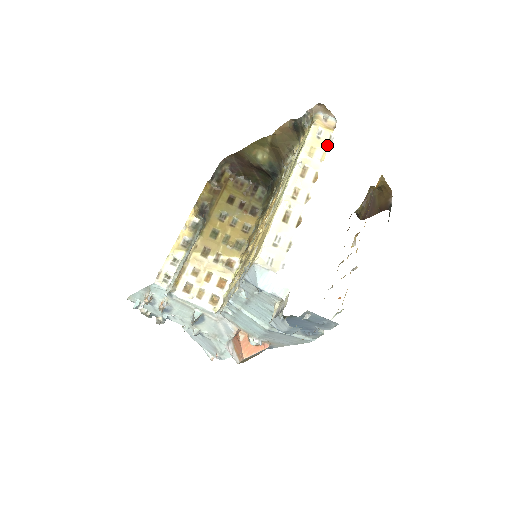
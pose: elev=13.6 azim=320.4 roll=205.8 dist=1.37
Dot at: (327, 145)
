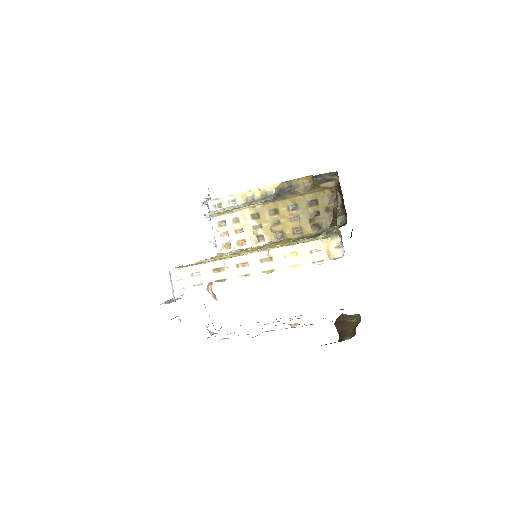
Dot at: (308, 263)
